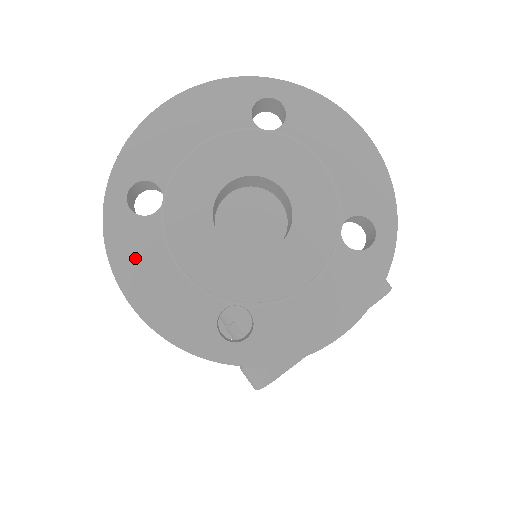
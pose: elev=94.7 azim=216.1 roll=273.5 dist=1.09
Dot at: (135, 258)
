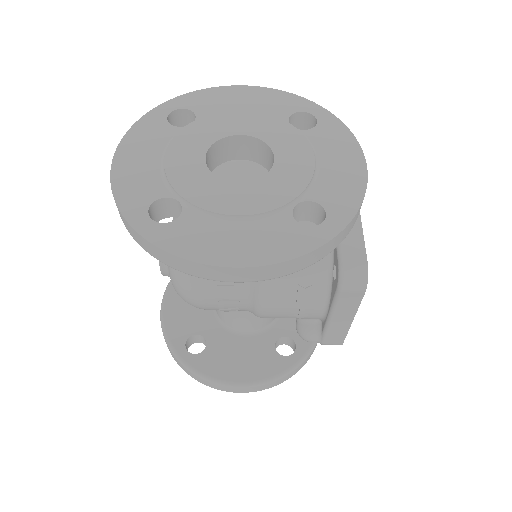
Dot at: (203, 242)
